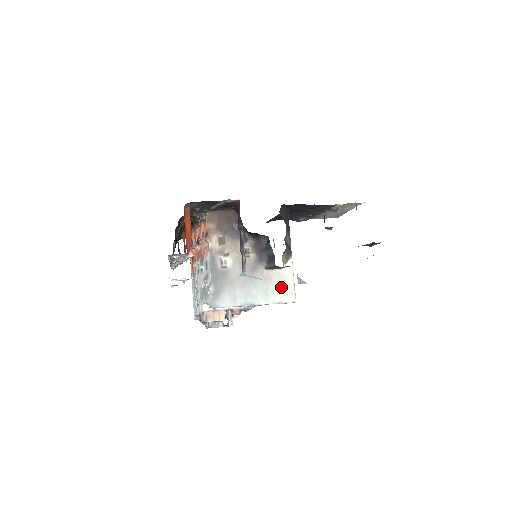
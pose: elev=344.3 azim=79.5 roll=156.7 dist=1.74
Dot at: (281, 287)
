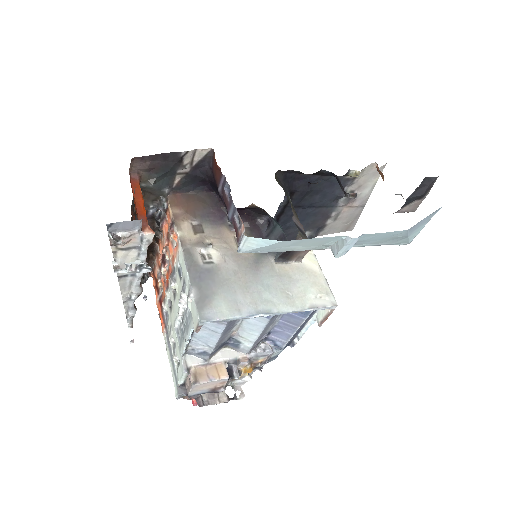
Dot at: (307, 286)
